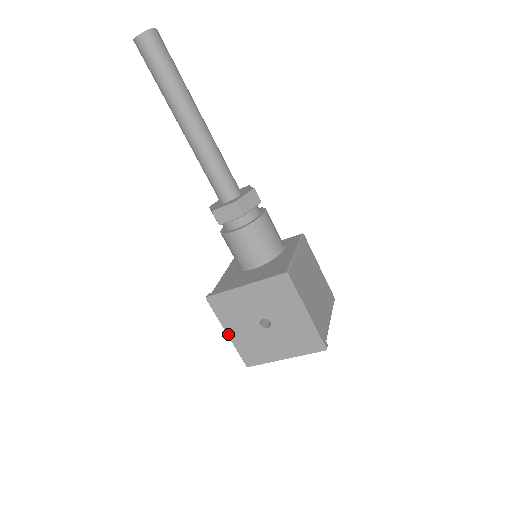
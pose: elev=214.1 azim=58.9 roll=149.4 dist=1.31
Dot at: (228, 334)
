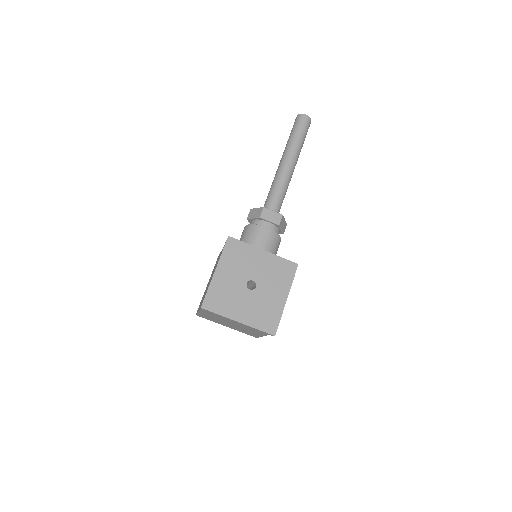
Dot at: (215, 272)
